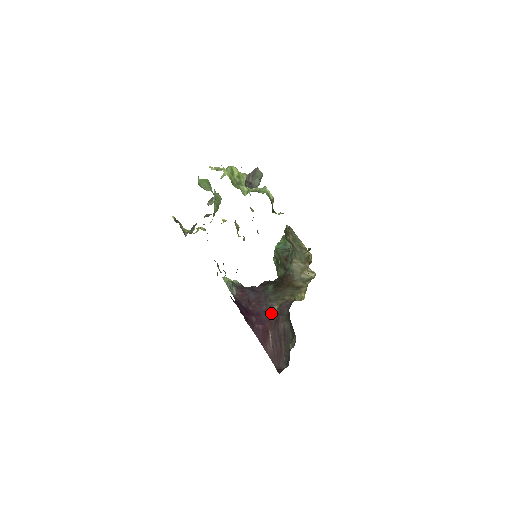
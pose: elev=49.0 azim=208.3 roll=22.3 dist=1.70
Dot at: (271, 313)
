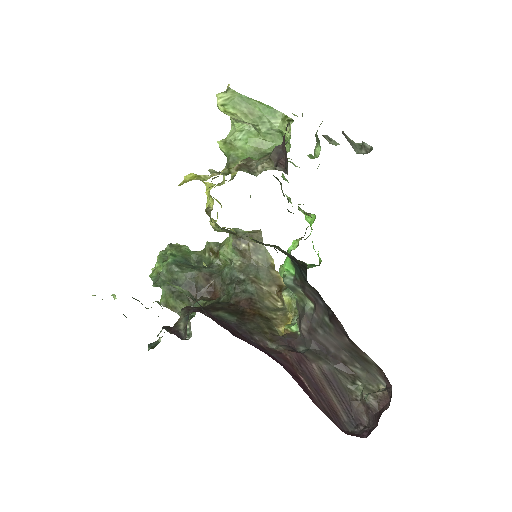
Dot at: (275, 350)
